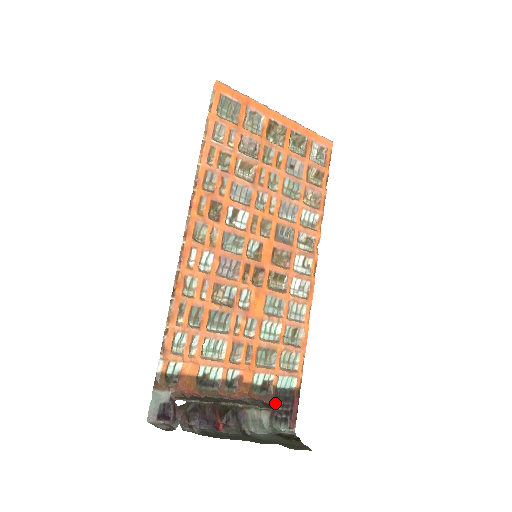
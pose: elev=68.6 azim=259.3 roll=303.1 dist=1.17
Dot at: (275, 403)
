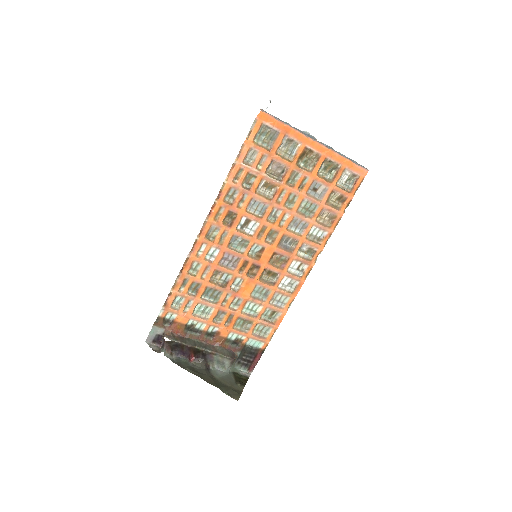
Dot at: (241, 353)
